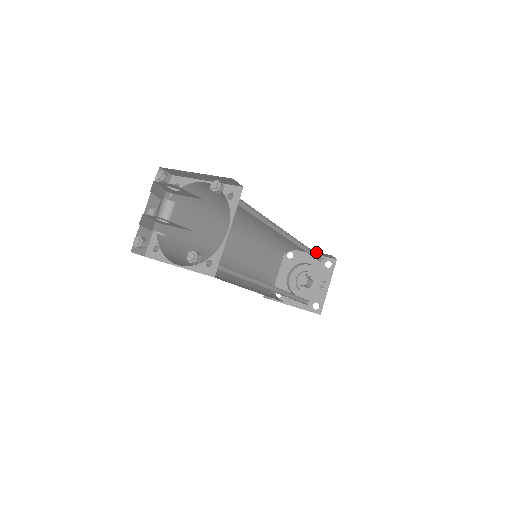
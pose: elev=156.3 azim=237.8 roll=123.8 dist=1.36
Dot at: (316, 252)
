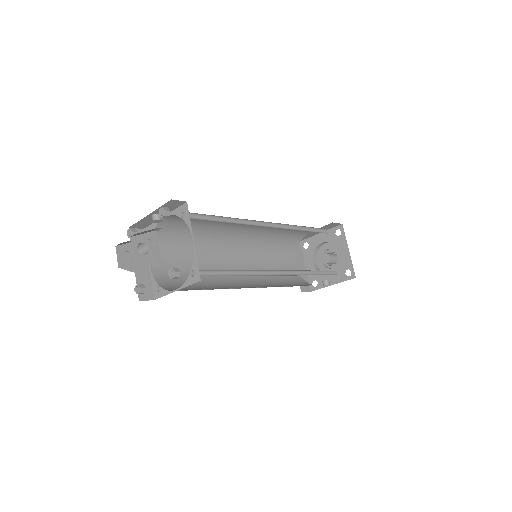
Dot at: occluded
